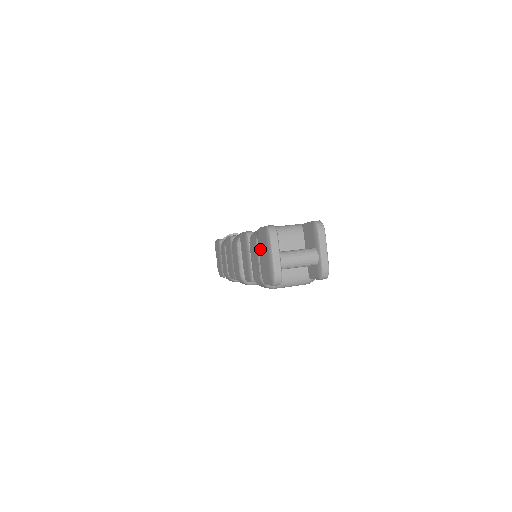
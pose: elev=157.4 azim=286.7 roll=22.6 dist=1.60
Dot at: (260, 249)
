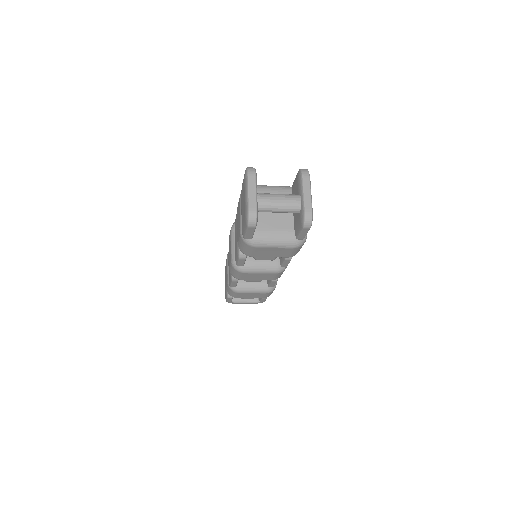
Dot at: (241, 200)
